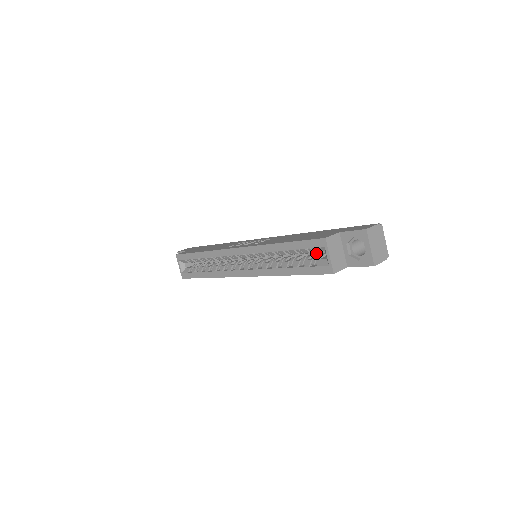
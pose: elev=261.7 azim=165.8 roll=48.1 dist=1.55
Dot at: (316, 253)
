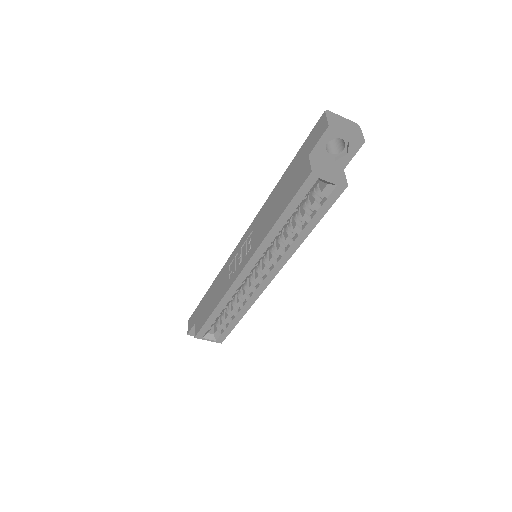
Dot at: occluded
